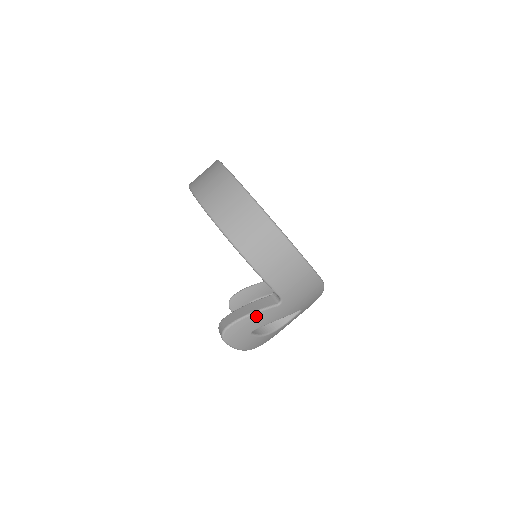
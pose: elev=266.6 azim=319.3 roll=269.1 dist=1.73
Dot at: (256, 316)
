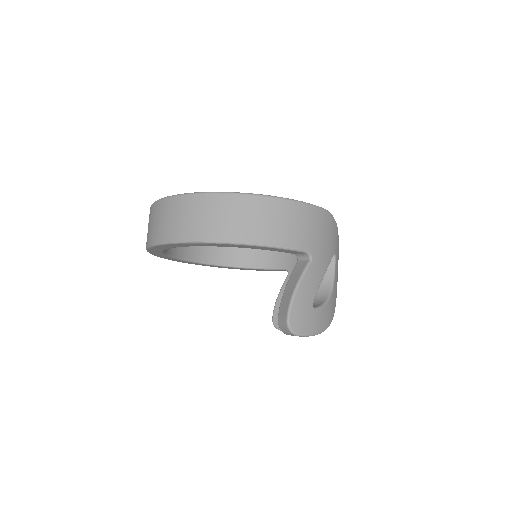
Dot at: (302, 287)
